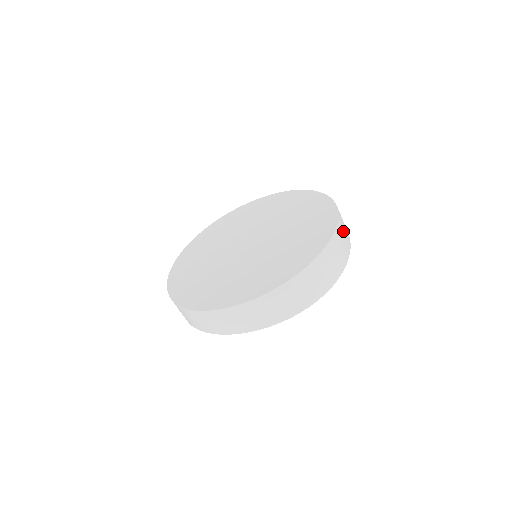
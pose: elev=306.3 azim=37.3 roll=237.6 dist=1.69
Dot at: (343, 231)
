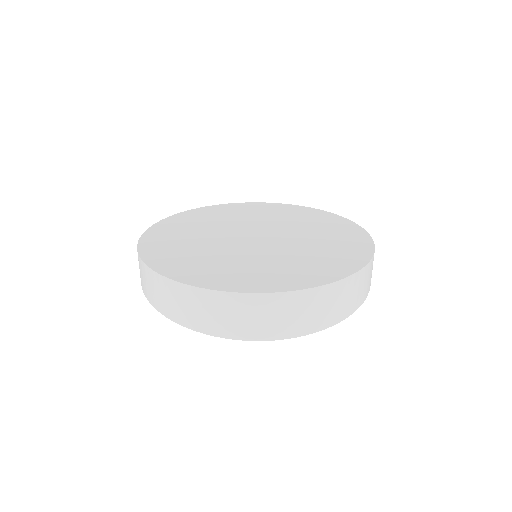
Dot at: (334, 300)
